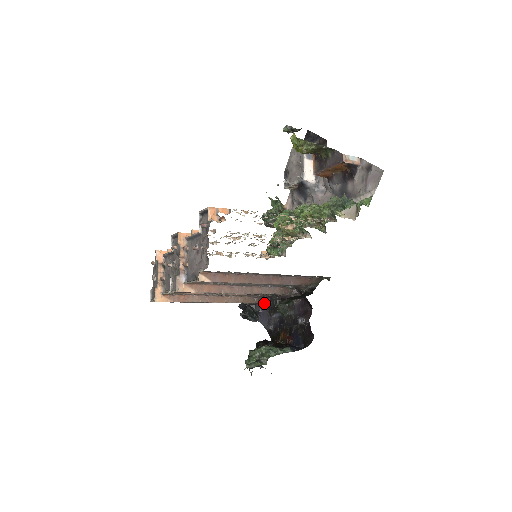
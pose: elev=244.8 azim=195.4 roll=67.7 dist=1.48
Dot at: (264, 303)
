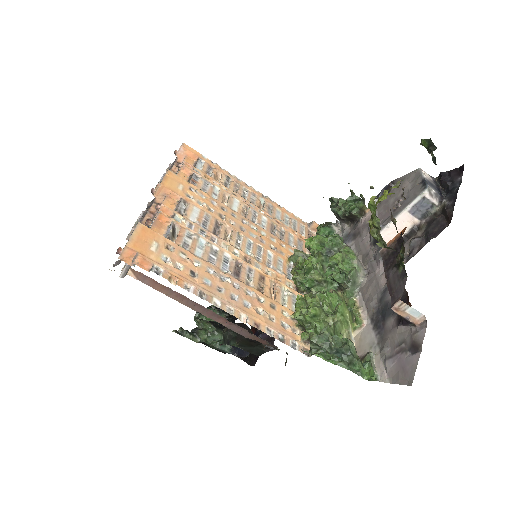
Dot at: occluded
